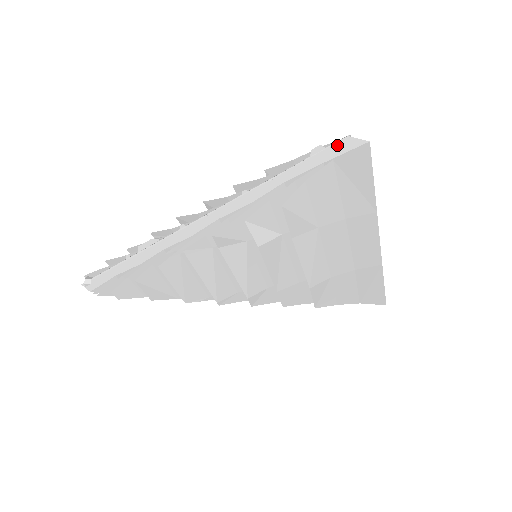
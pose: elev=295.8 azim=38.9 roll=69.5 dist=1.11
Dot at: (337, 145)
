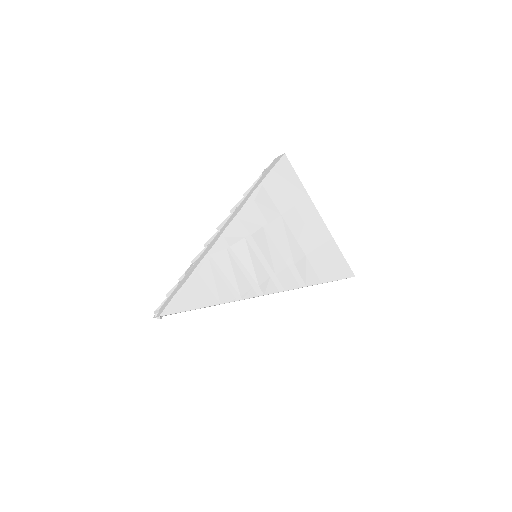
Dot at: (272, 164)
